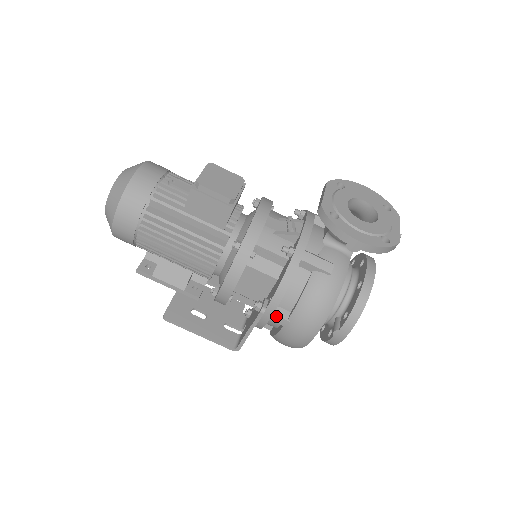
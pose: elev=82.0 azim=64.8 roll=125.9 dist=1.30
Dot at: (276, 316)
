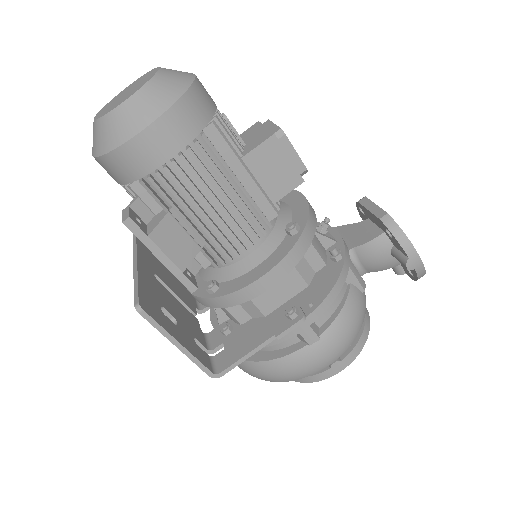
Dot at: (311, 329)
